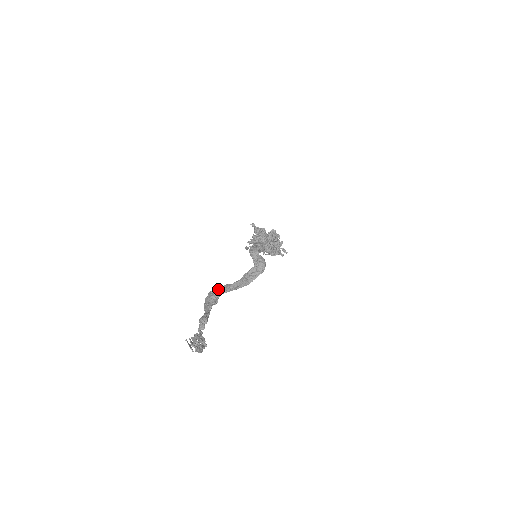
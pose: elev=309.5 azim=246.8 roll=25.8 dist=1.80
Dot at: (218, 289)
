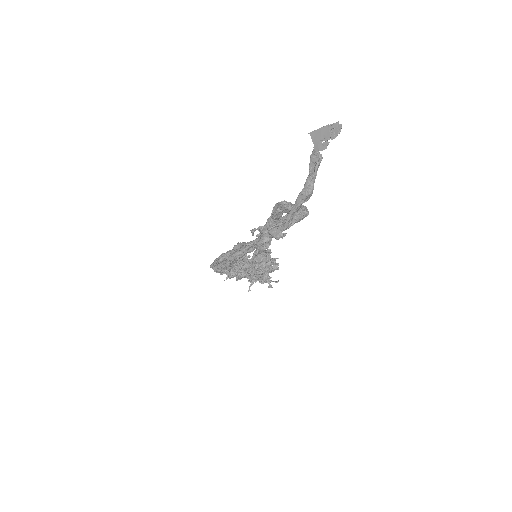
Dot at: occluded
